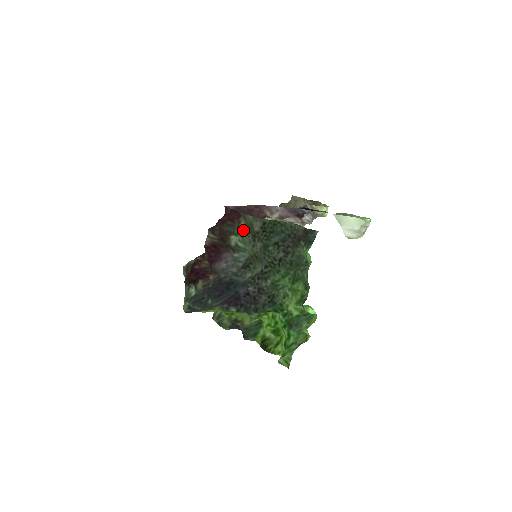
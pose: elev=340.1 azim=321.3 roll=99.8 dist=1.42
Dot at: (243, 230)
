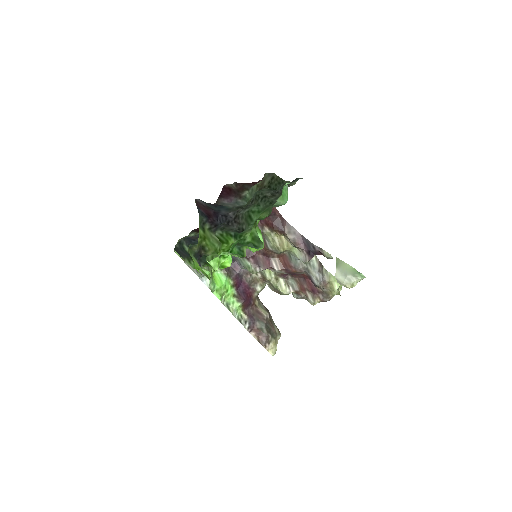
Dot at: (256, 185)
